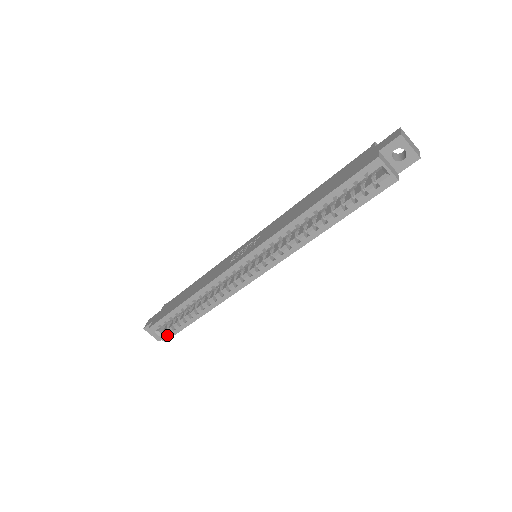
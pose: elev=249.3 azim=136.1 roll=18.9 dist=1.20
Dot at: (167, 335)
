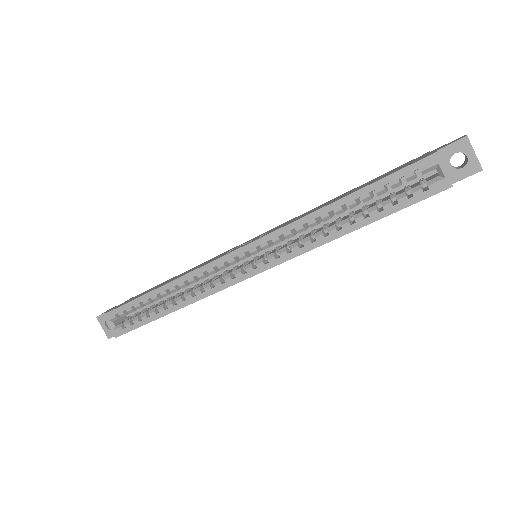
Dot at: (121, 329)
